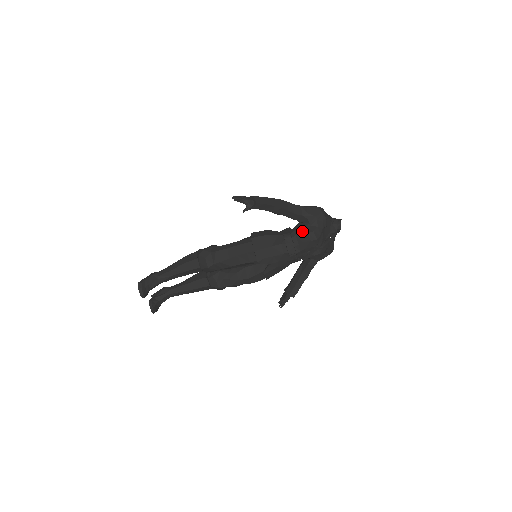
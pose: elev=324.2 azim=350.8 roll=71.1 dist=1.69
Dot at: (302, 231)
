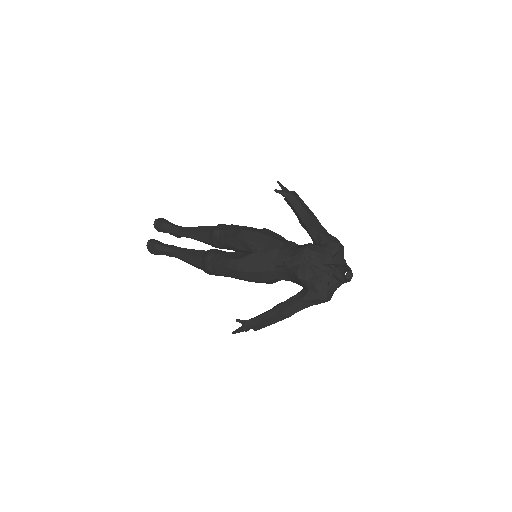
Dot at: occluded
